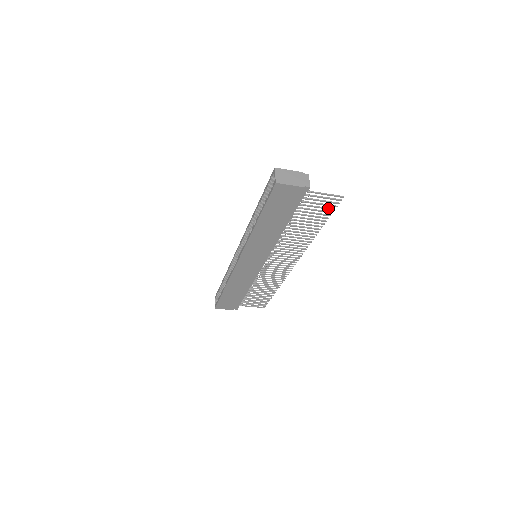
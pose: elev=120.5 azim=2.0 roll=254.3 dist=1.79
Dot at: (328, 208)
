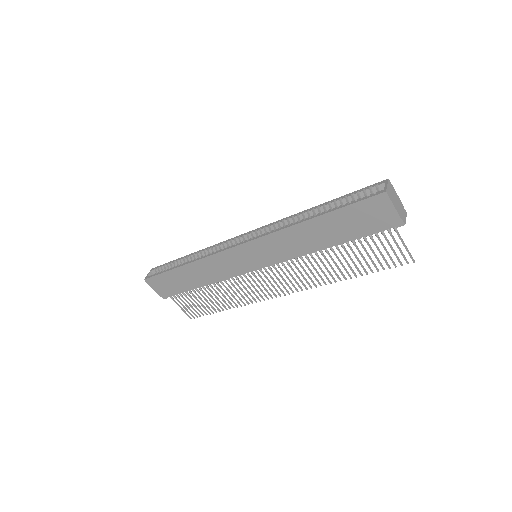
Dot at: occluded
